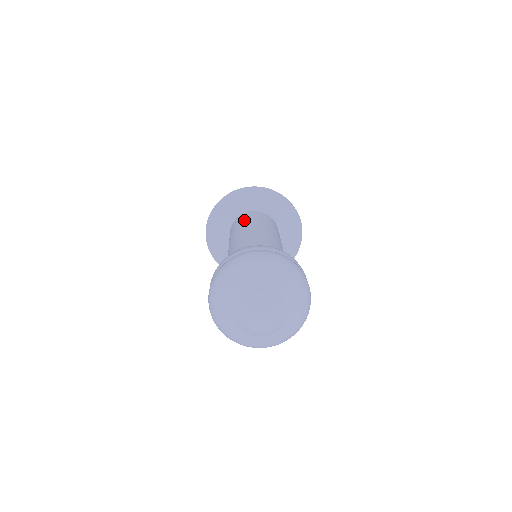
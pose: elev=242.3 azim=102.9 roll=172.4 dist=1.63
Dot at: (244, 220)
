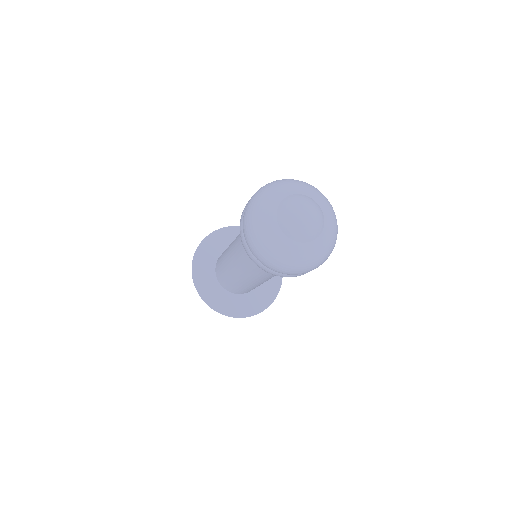
Dot at: occluded
